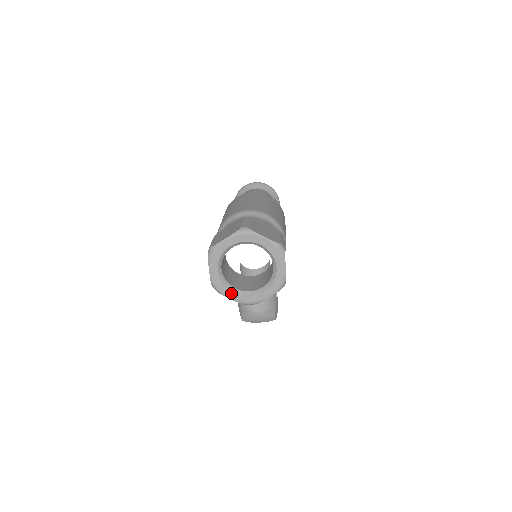
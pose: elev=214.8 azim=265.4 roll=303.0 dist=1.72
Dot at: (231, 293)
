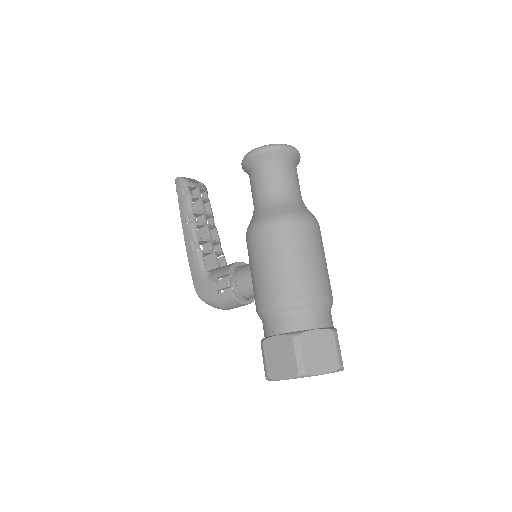
Dot at: occluded
